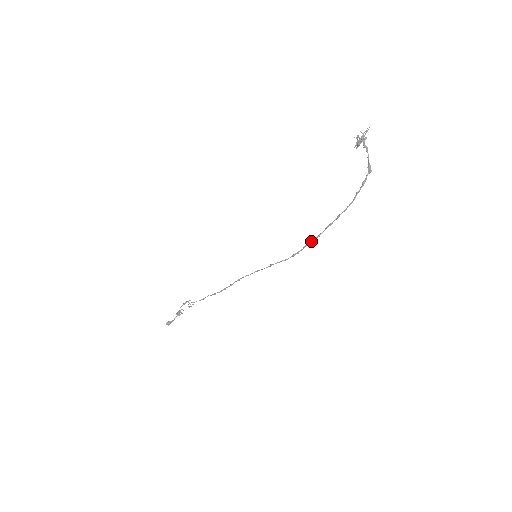
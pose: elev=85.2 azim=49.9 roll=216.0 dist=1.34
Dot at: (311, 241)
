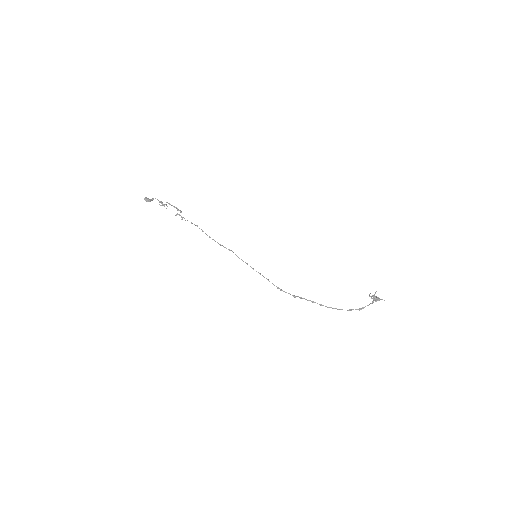
Dot at: (295, 296)
